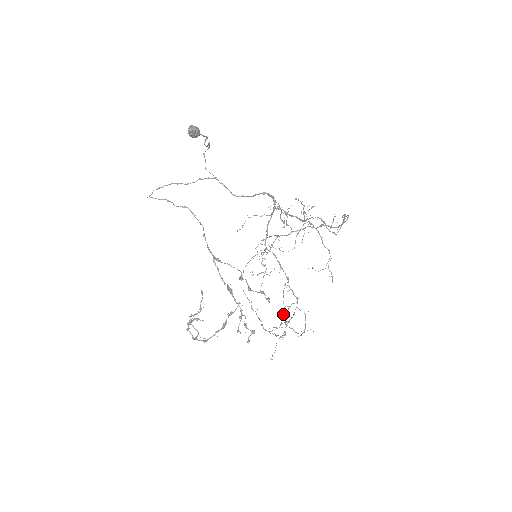
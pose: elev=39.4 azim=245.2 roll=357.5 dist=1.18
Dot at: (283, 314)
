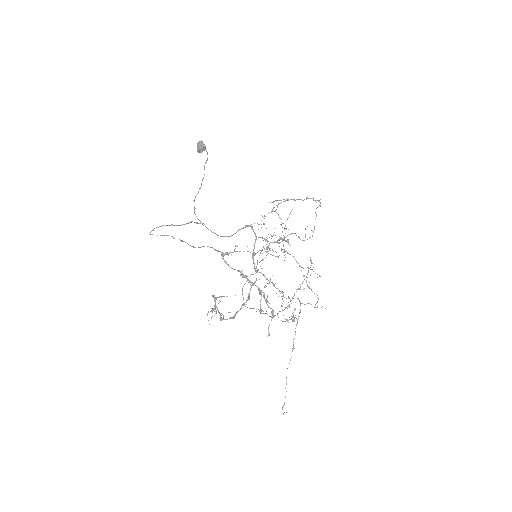
Dot at: occluded
